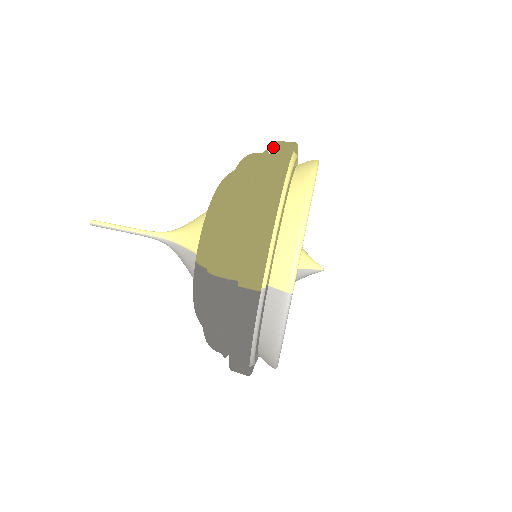
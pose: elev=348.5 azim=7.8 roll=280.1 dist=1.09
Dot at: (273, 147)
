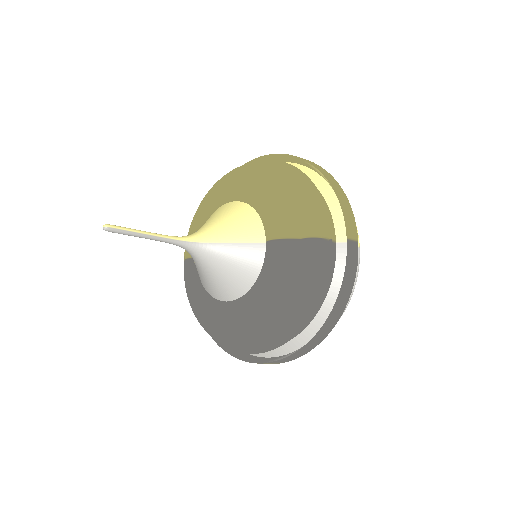
Dot at: occluded
